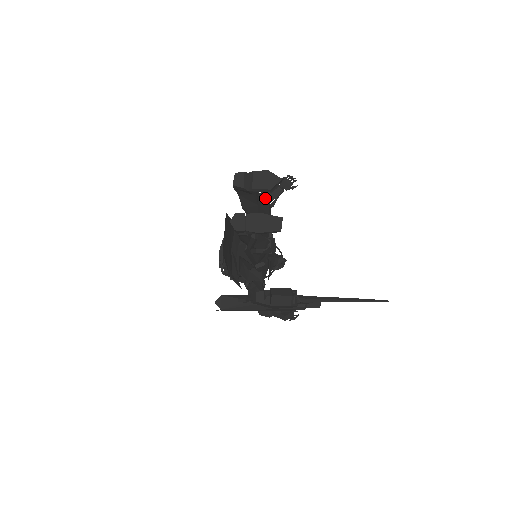
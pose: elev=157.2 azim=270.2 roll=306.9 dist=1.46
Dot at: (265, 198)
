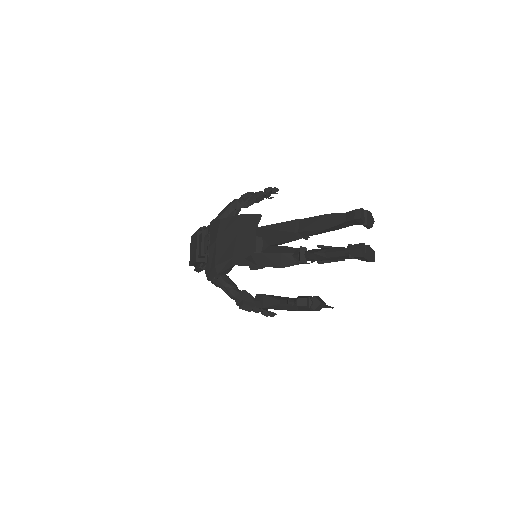
Dot at: (252, 200)
